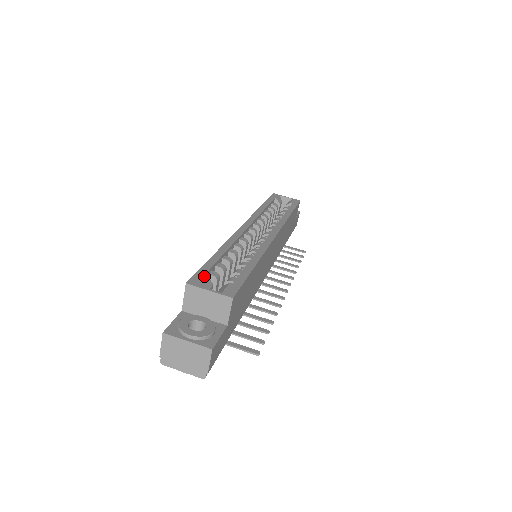
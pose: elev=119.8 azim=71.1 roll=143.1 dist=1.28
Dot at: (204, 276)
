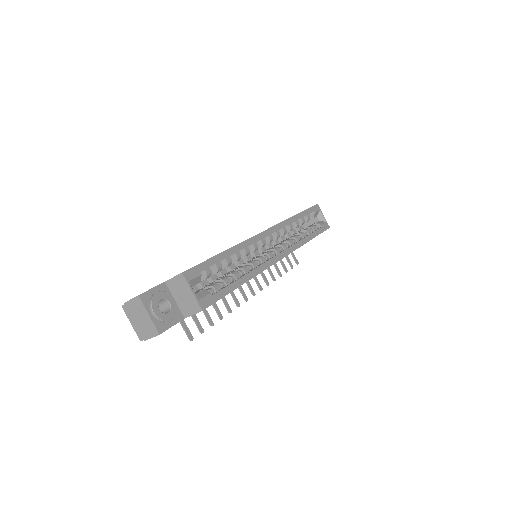
Dot at: (199, 273)
